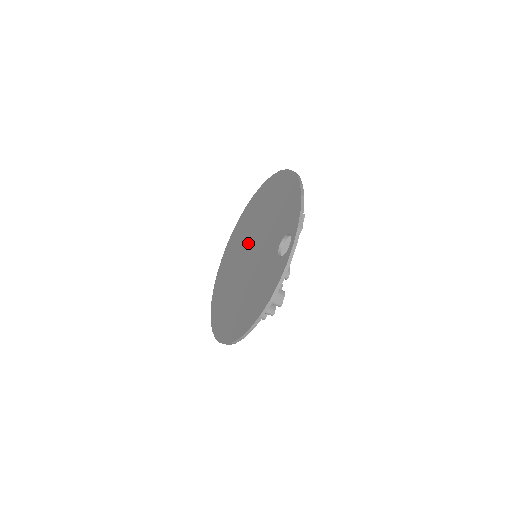
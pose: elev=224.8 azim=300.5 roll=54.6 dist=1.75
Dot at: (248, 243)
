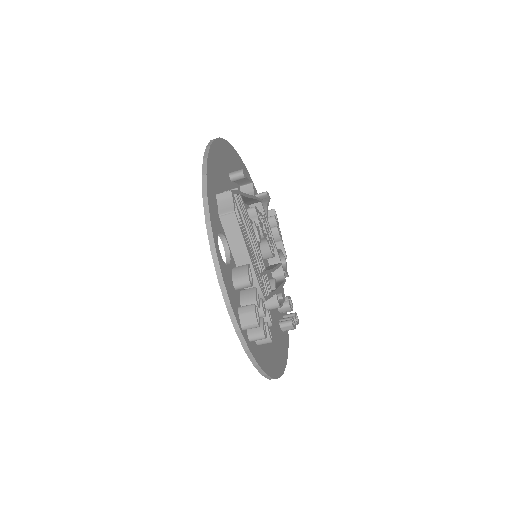
Dot at: occluded
